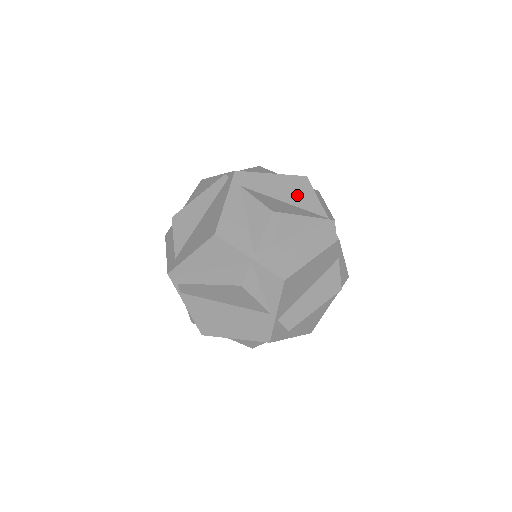
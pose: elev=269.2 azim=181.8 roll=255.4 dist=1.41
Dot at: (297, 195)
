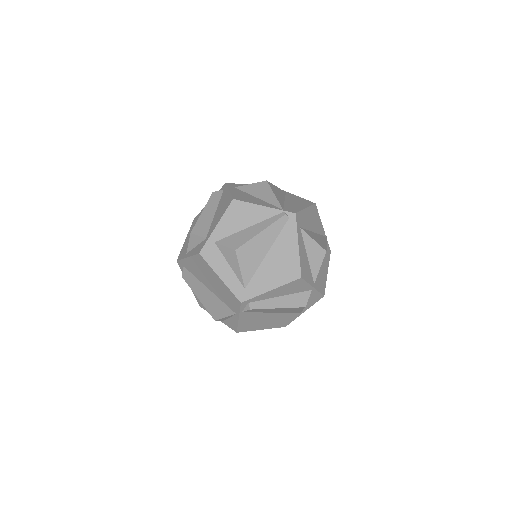
Dot at: (316, 223)
